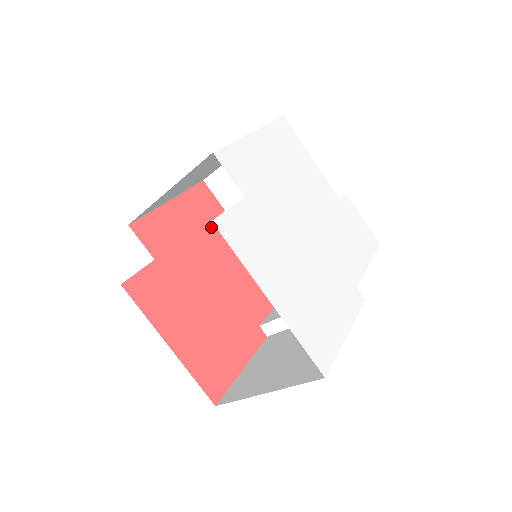
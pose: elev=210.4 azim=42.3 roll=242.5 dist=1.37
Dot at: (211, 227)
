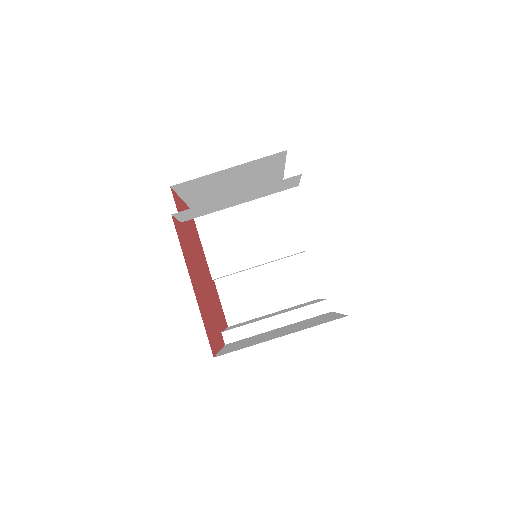
Dot at: (197, 240)
